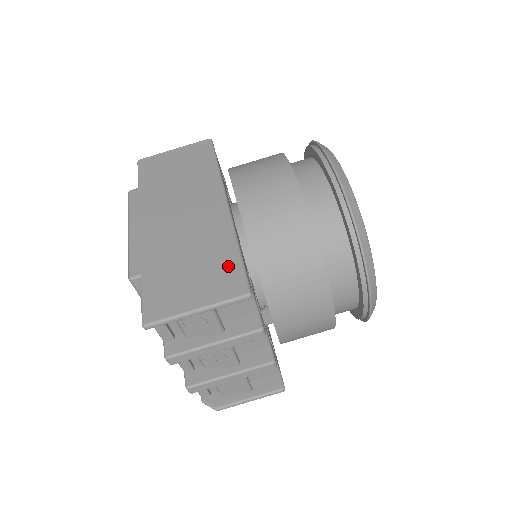
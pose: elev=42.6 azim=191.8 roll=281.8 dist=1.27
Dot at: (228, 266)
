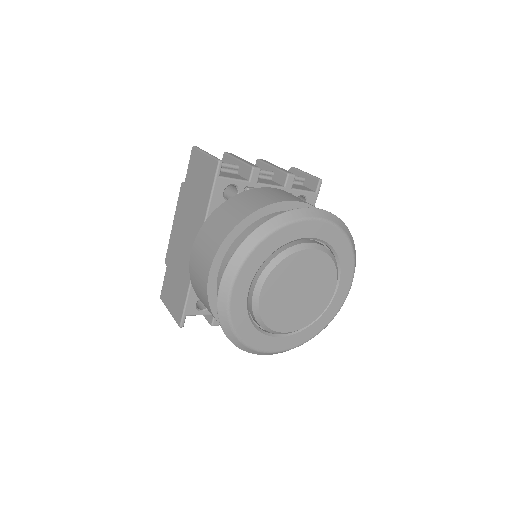
Dot at: (181, 301)
